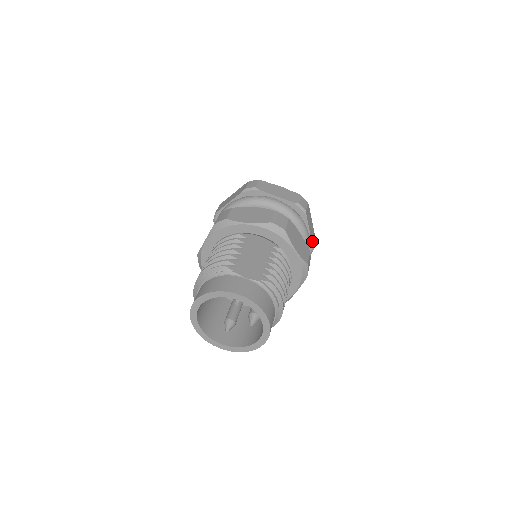
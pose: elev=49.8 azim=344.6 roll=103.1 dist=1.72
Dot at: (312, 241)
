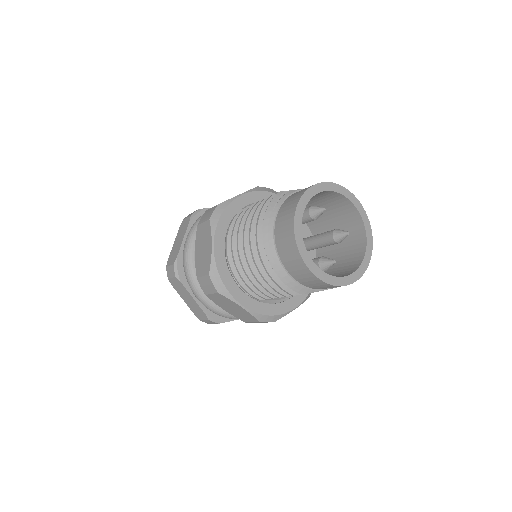
Dot at: occluded
